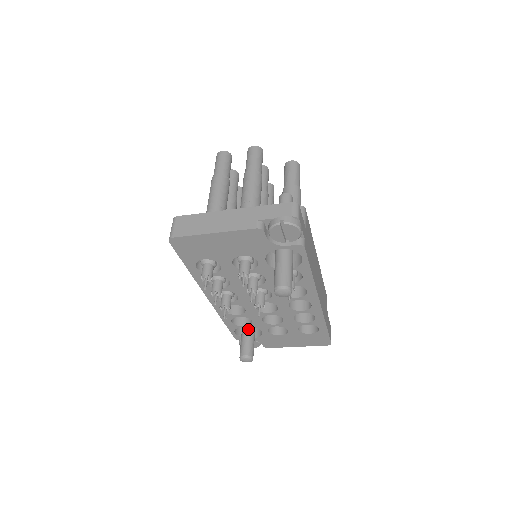
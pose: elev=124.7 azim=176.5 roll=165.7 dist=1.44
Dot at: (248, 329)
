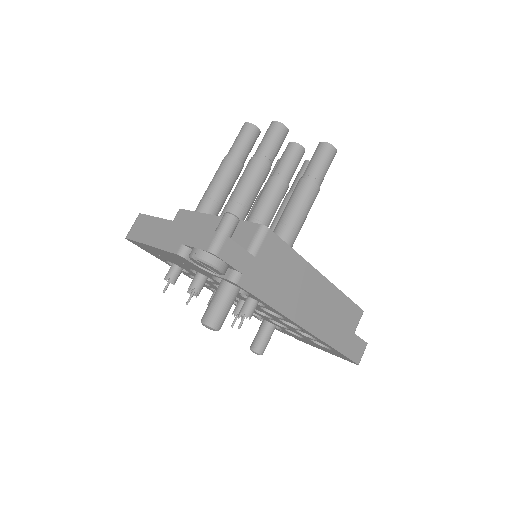
Dot at: (267, 321)
